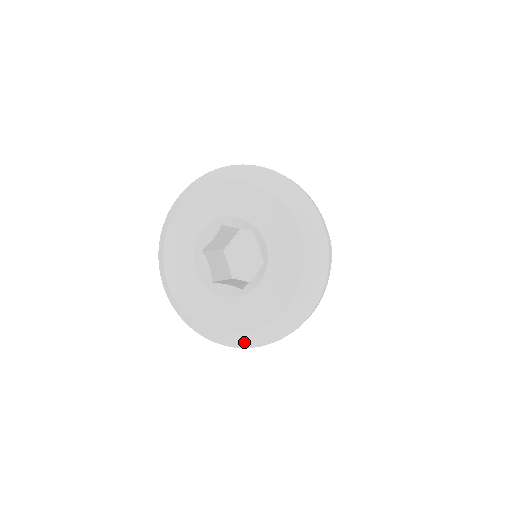
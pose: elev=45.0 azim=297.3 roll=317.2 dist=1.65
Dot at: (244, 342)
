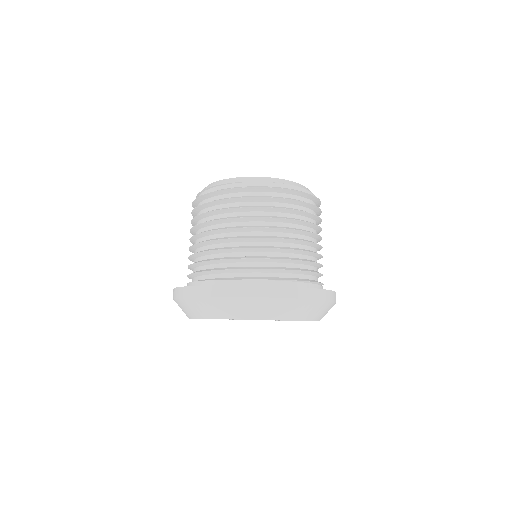
Dot at: occluded
